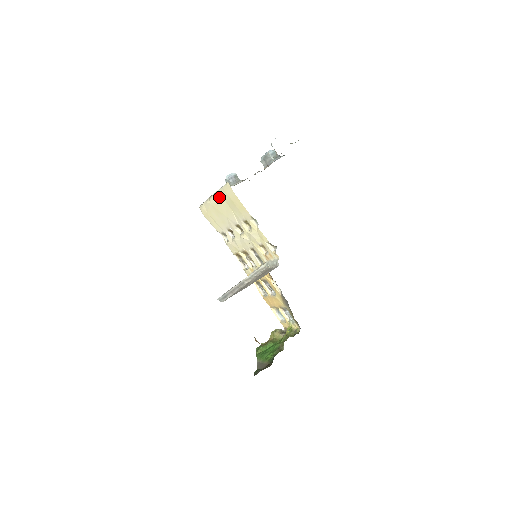
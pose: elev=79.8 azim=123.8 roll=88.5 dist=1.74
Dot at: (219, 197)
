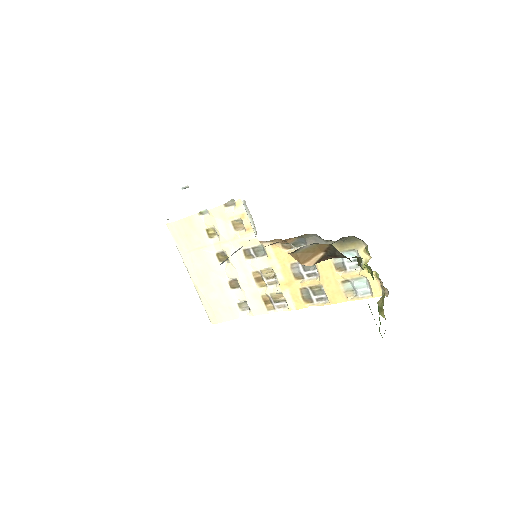
Dot at: (187, 260)
